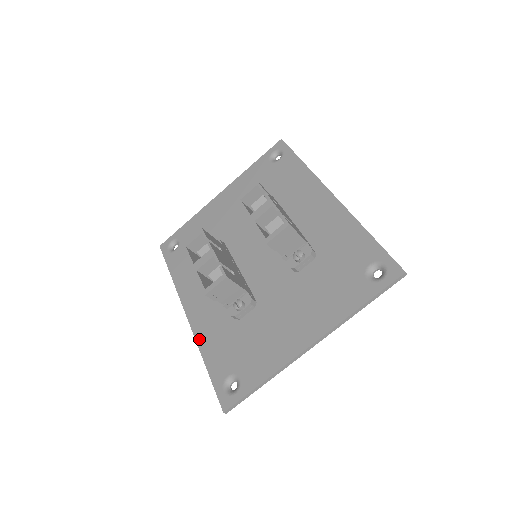
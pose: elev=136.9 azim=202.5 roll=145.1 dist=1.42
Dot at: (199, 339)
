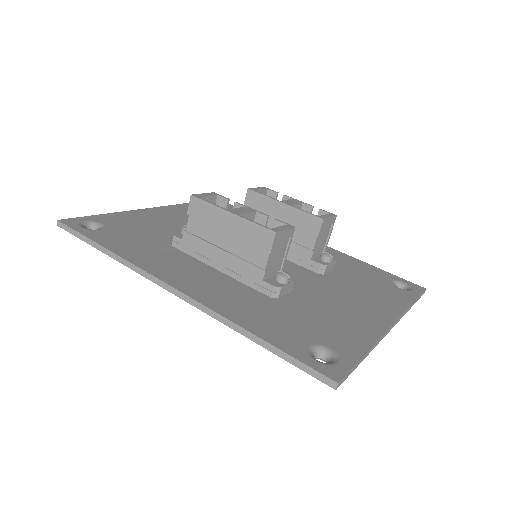
Dot at: (220, 309)
